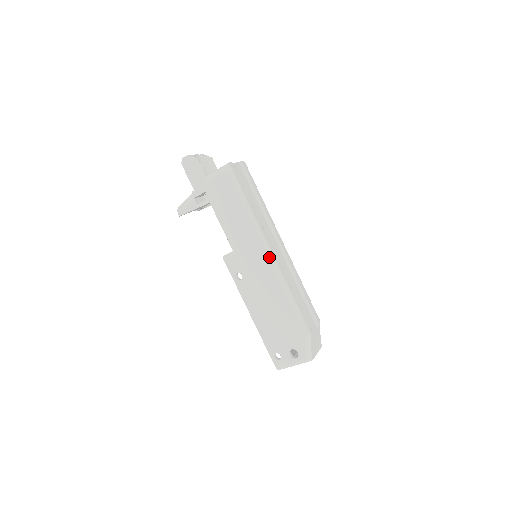
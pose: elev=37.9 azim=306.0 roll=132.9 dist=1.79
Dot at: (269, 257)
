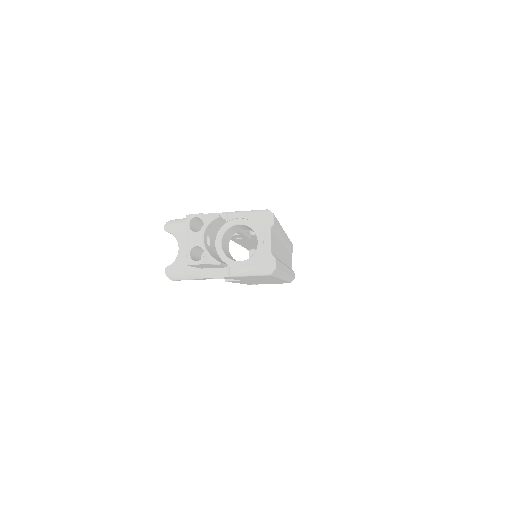
Dot at: occluded
